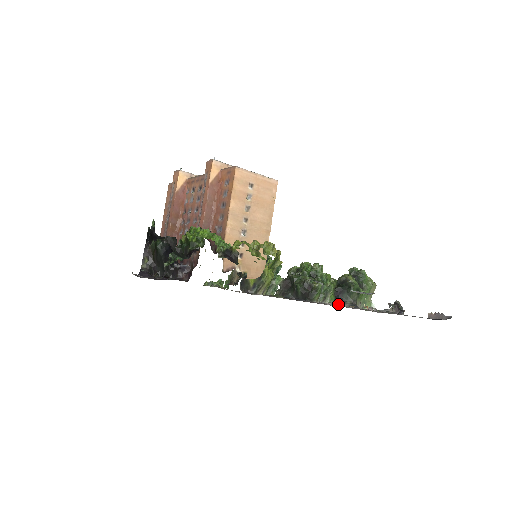
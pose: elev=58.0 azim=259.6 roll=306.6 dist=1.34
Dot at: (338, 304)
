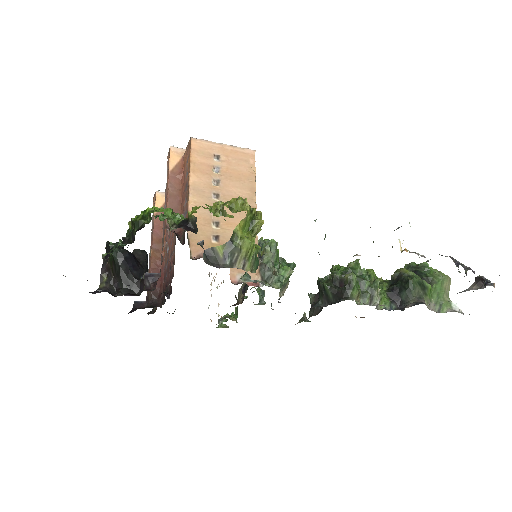
Dot at: (357, 255)
